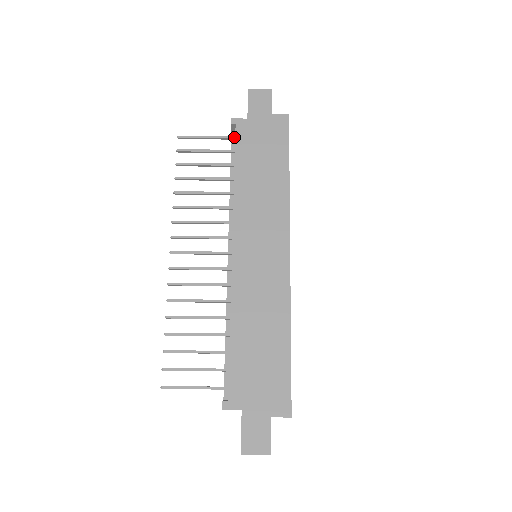
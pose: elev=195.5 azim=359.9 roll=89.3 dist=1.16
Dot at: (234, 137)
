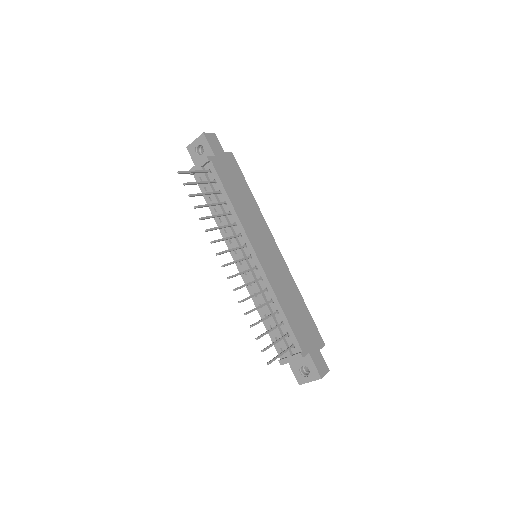
Dot at: (210, 170)
